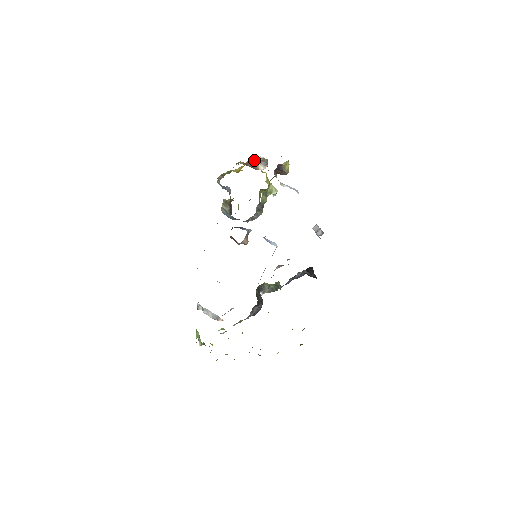
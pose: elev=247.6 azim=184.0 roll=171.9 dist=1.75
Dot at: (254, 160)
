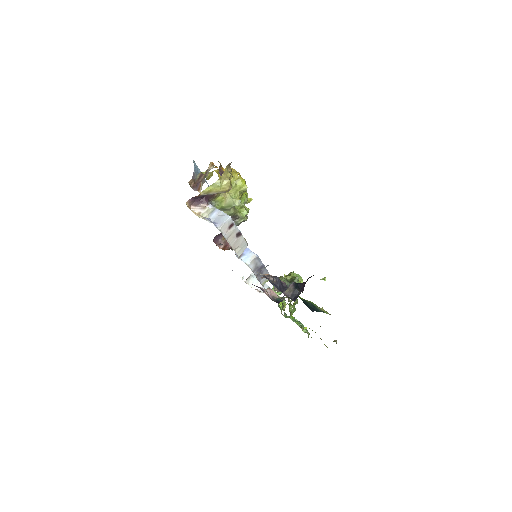
Dot at: (206, 172)
